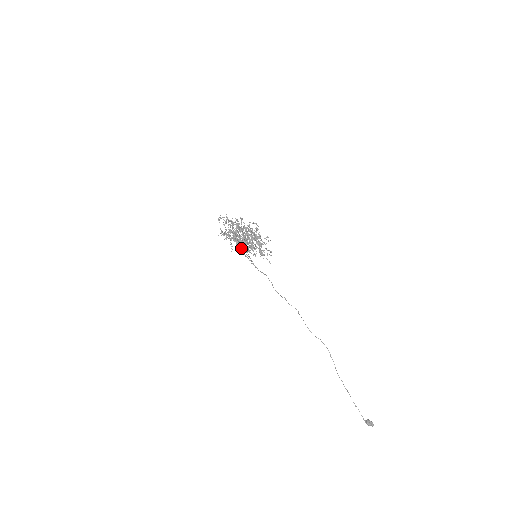
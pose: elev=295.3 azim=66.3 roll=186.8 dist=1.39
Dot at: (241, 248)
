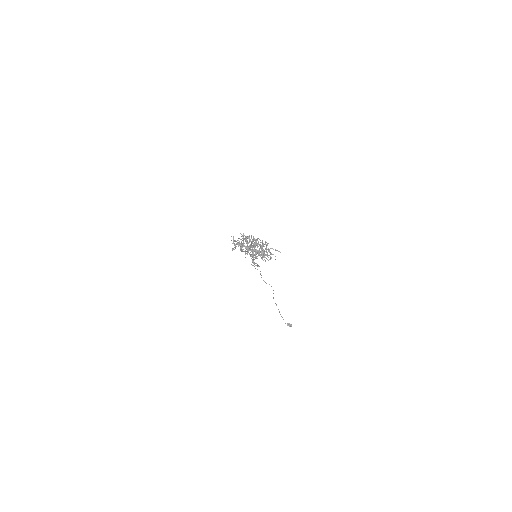
Dot at: (250, 256)
